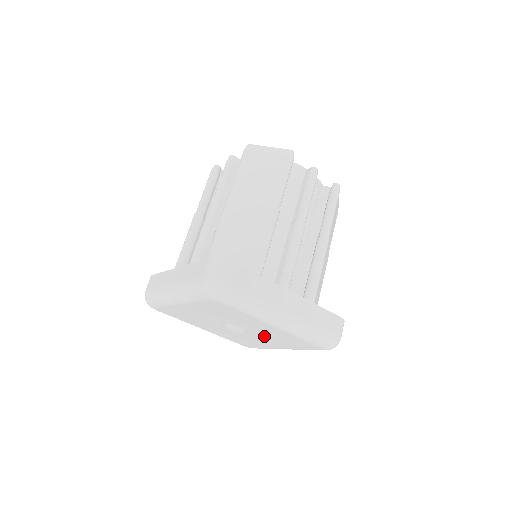
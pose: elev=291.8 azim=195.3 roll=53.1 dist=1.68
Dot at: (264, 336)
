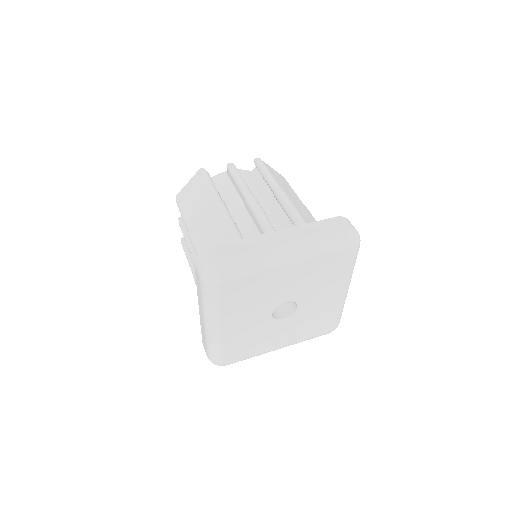
Dot at: (299, 320)
